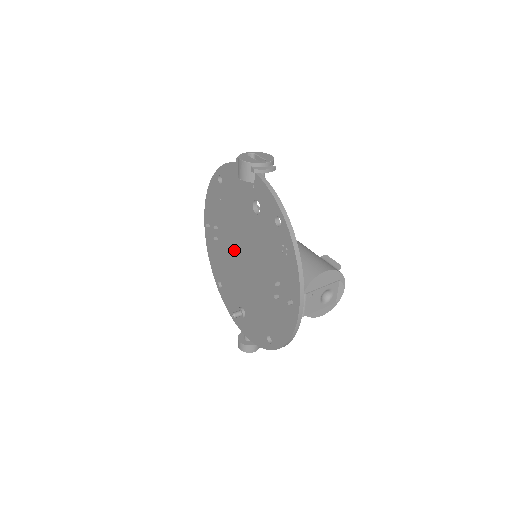
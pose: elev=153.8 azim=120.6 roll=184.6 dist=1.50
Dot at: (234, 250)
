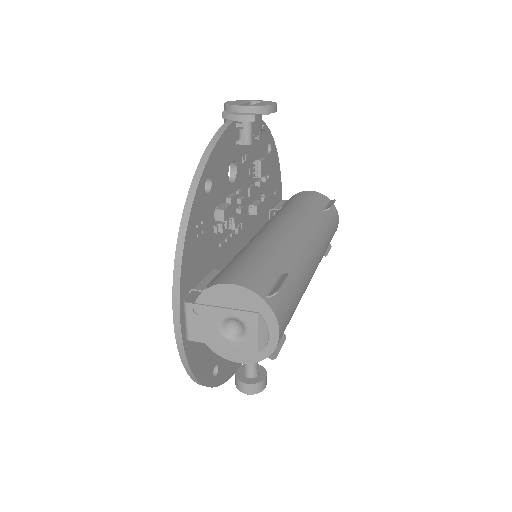
Dot at: occluded
